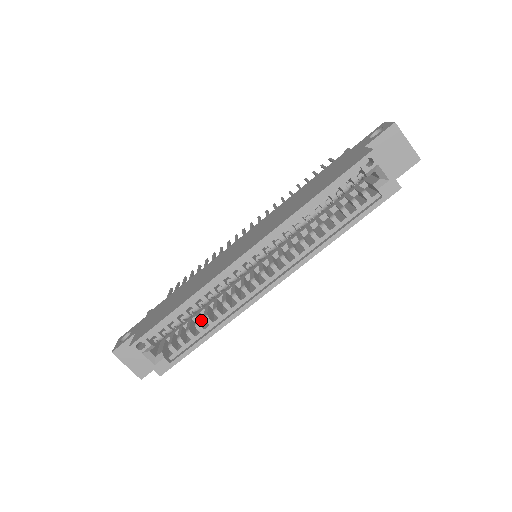
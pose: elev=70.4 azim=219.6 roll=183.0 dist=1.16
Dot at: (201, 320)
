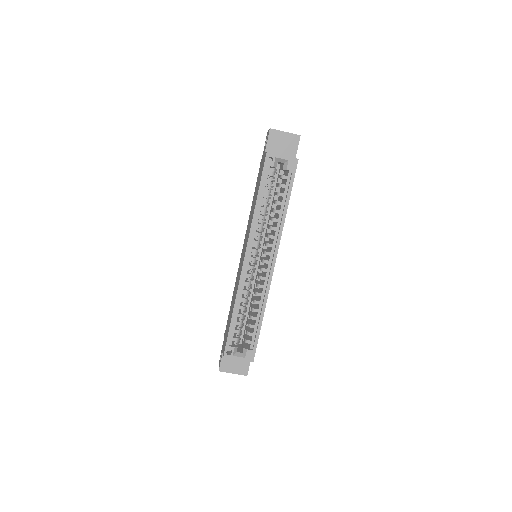
Dot at: (252, 314)
